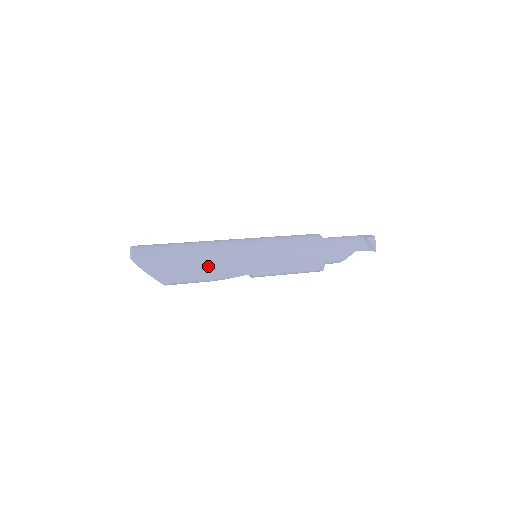
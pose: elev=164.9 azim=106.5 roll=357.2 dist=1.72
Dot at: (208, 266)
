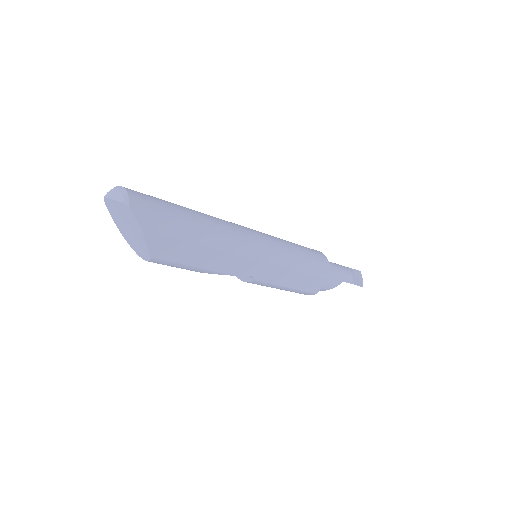
Dot at: (219, 249)
